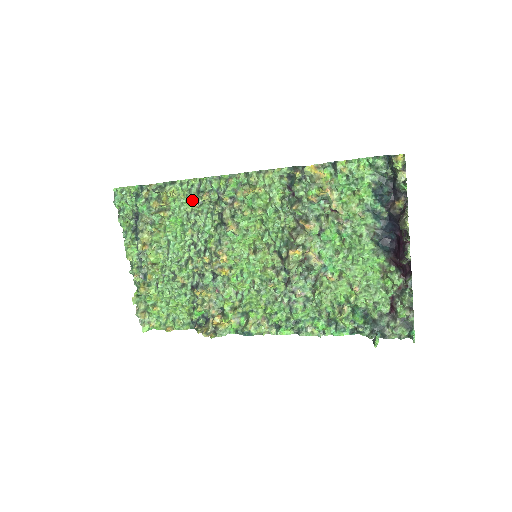
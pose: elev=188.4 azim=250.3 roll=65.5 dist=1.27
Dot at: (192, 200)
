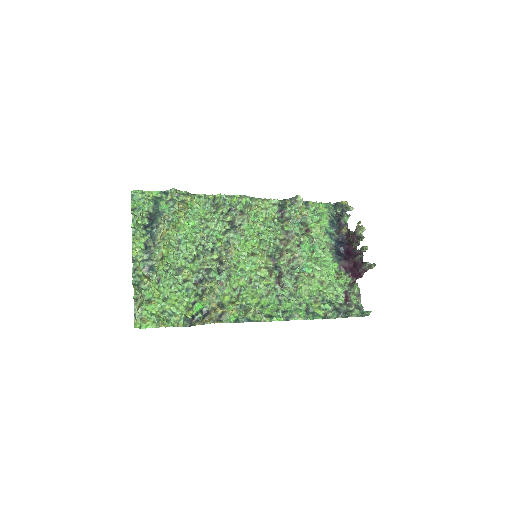
Dot at: (207, 209)
